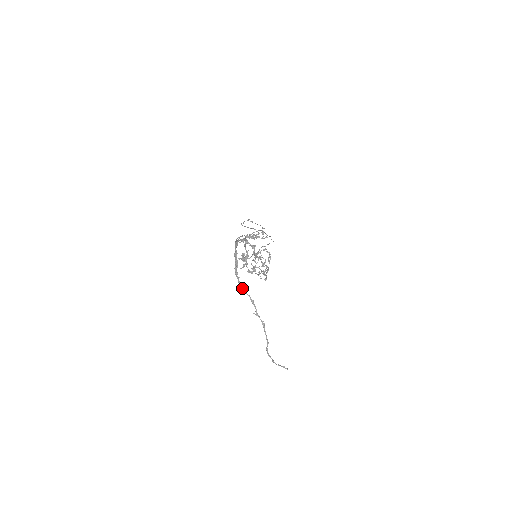
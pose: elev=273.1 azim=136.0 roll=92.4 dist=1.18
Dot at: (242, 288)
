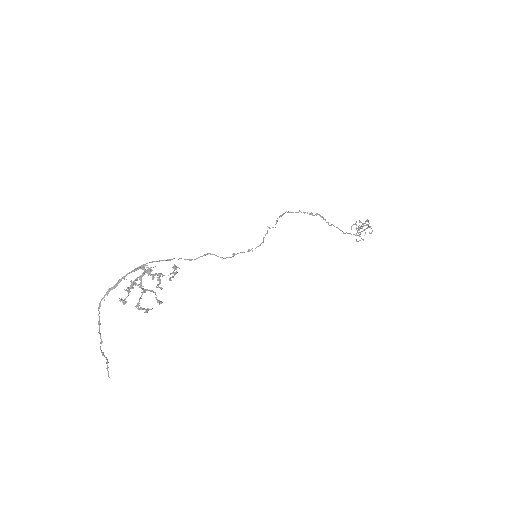
Dot at: (98, 308)
